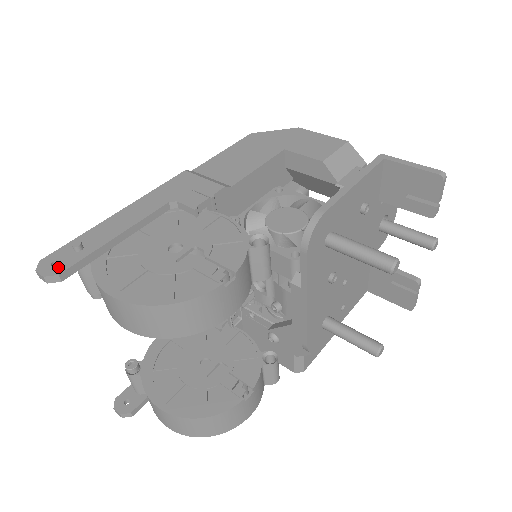
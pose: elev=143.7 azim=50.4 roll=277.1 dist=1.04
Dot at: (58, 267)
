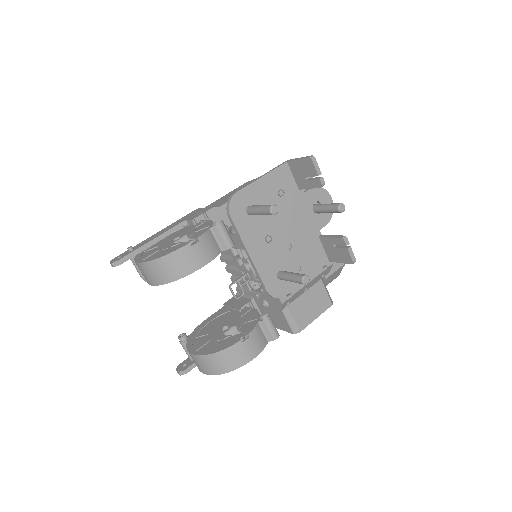
Dot at: (119, 258)
